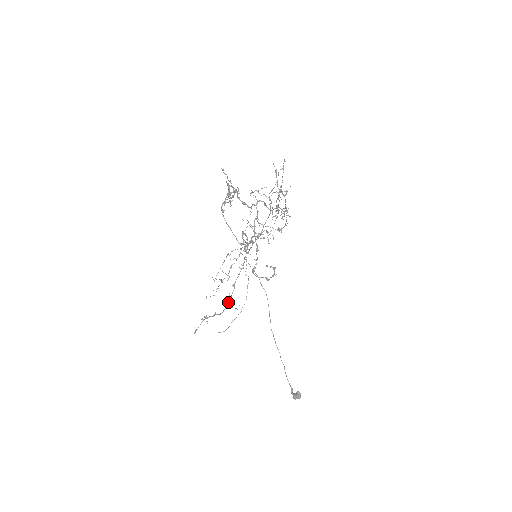
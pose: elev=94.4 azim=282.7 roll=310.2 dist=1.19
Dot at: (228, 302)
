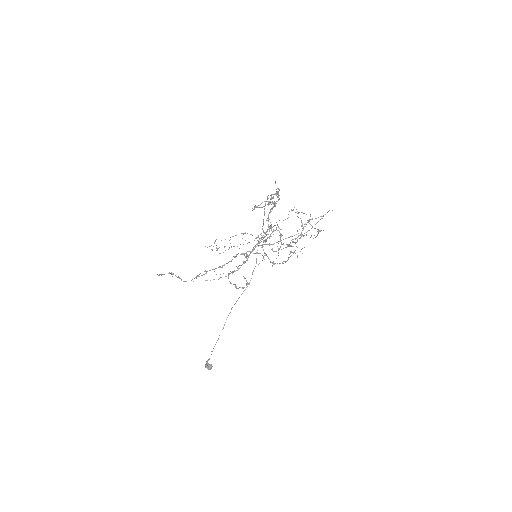
Dot at: (194, 278)
